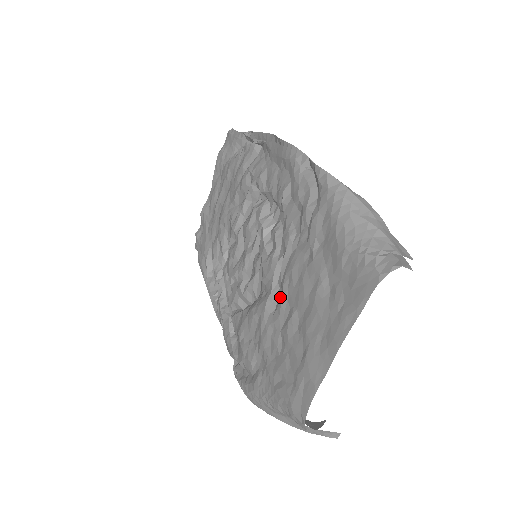
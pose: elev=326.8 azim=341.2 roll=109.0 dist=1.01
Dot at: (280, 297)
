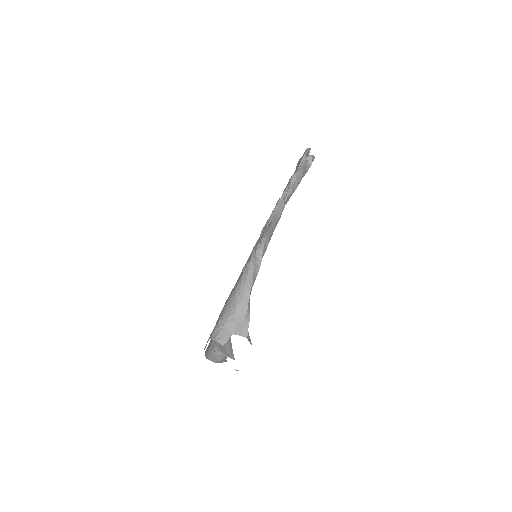
Dot at: occluded
